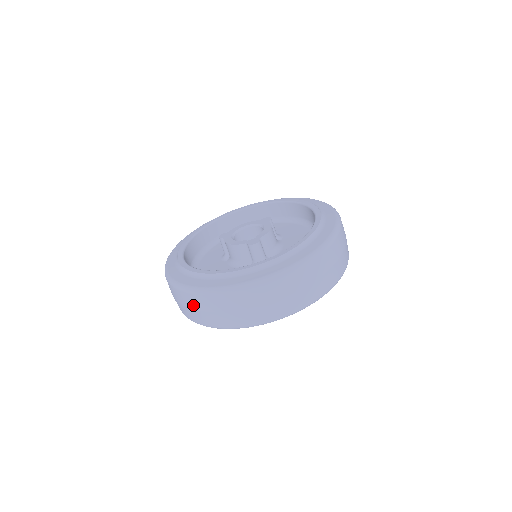
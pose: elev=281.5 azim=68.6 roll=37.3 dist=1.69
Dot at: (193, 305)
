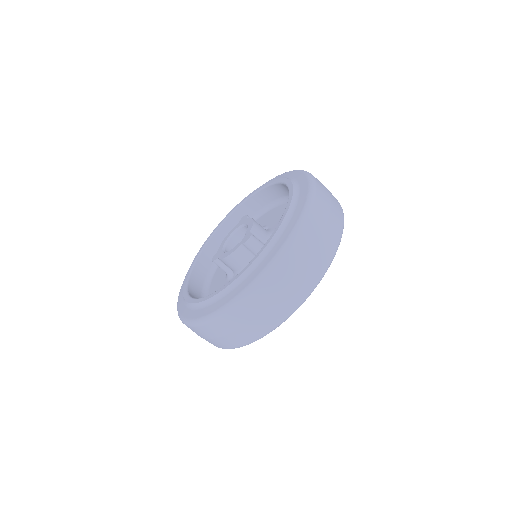
Dot at: (231, 327)
